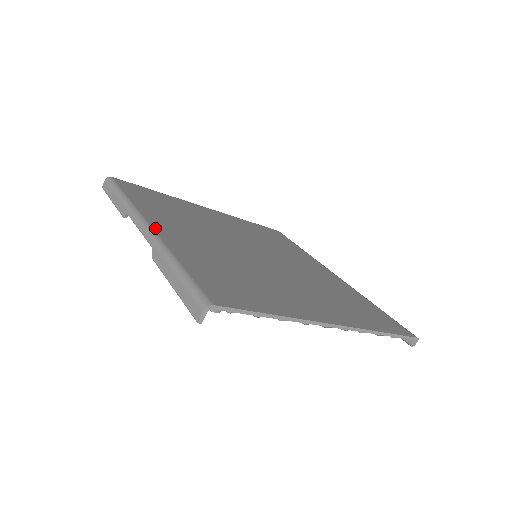
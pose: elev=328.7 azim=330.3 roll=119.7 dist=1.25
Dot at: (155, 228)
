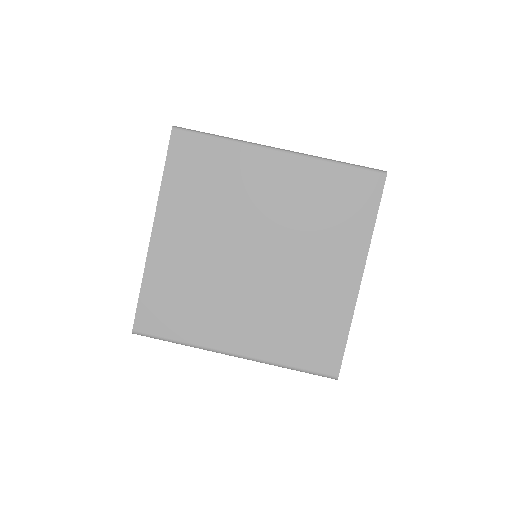
Dot at: (240, 353)
